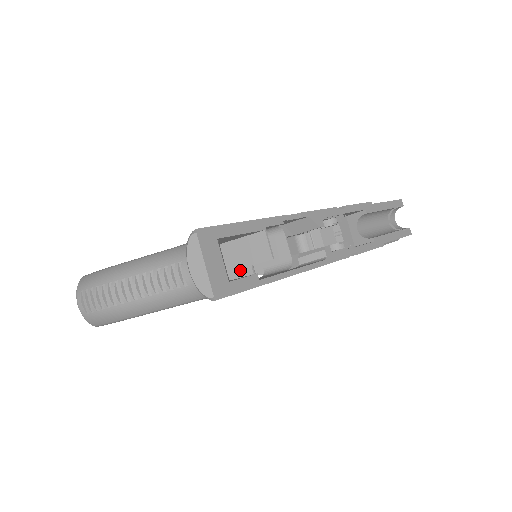
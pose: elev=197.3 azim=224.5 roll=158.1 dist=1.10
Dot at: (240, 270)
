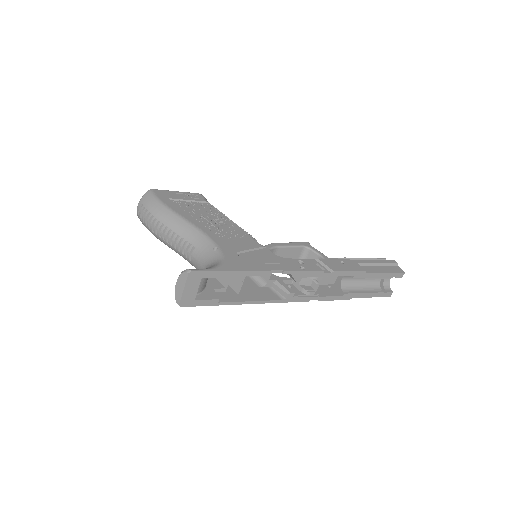
Dot at: (221, 279)
